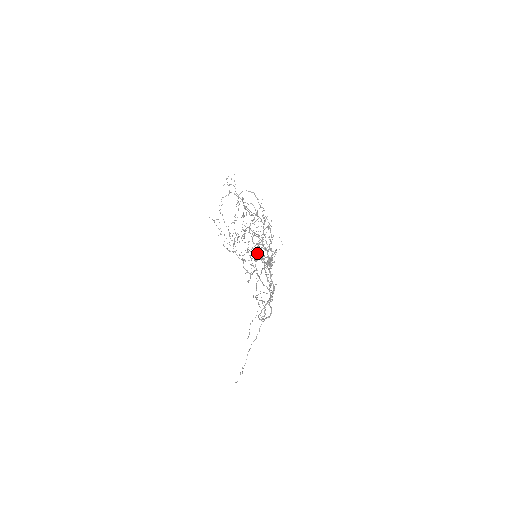
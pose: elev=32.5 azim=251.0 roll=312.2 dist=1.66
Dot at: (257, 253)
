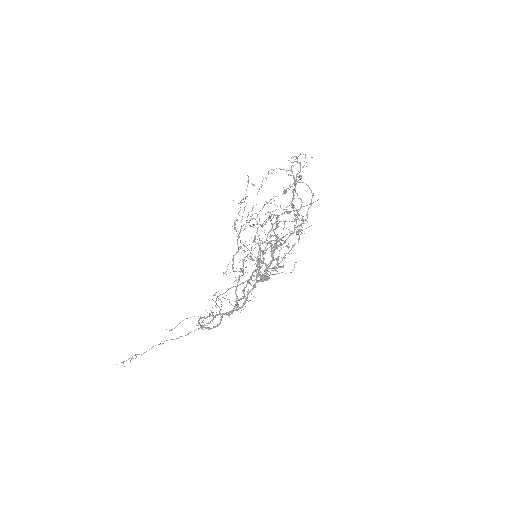
Dot at: (260, 250)
